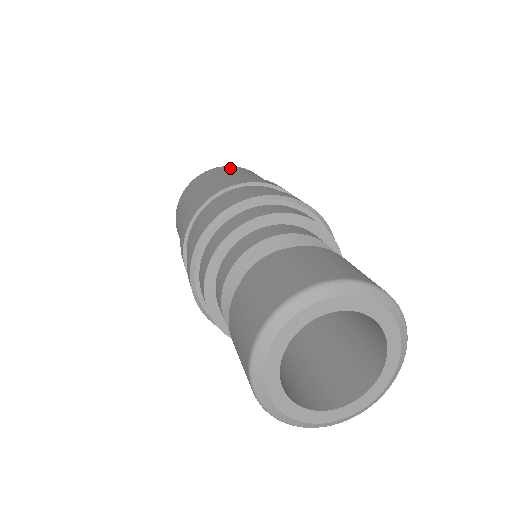
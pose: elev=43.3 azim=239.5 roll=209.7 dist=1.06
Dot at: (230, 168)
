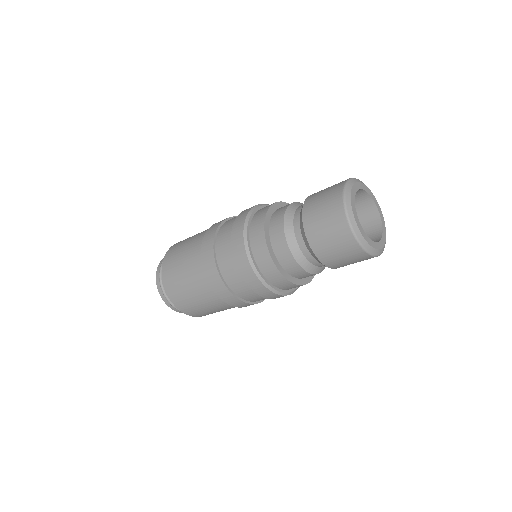
Dot at: occluded
